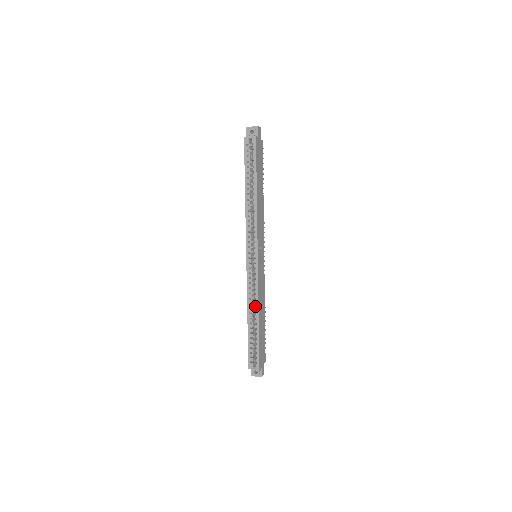
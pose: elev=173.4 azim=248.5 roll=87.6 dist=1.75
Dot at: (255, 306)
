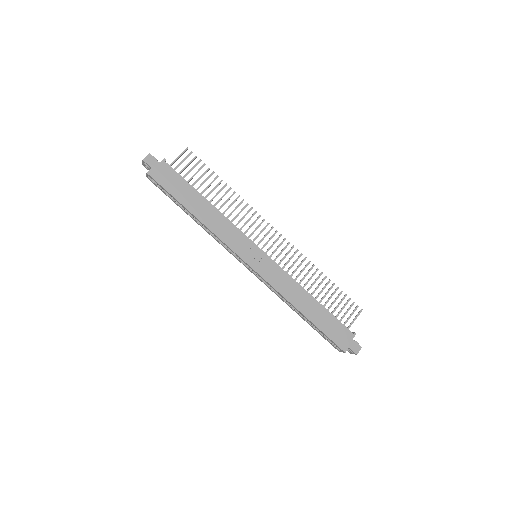
Dot at: (288, 303)
